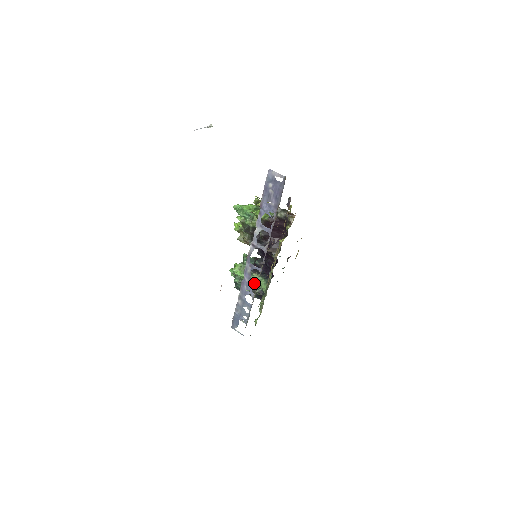
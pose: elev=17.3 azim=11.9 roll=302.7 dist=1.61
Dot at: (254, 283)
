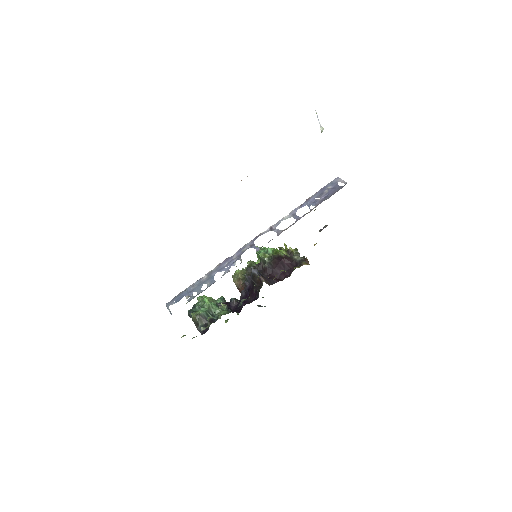
Dot at: (212, 314)
